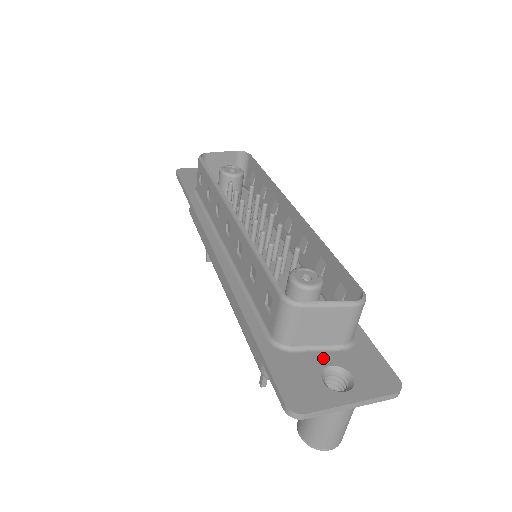
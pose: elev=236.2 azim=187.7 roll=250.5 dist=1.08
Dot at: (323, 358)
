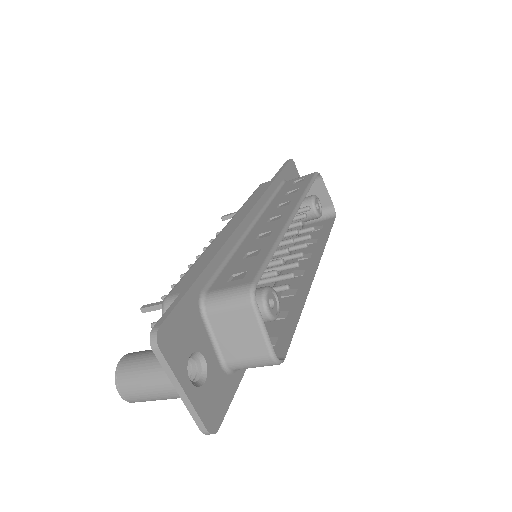
Dot at: (208, 348)
